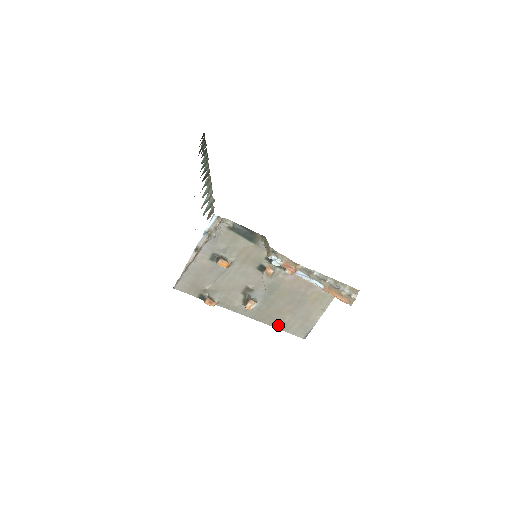
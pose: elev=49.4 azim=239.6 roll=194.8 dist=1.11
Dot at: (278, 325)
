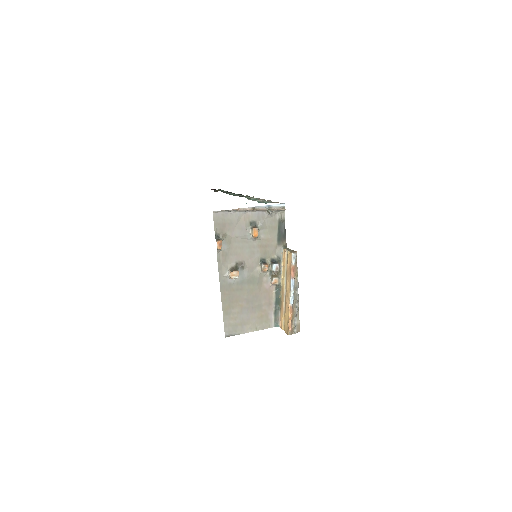
Dot at: (226, 308)
